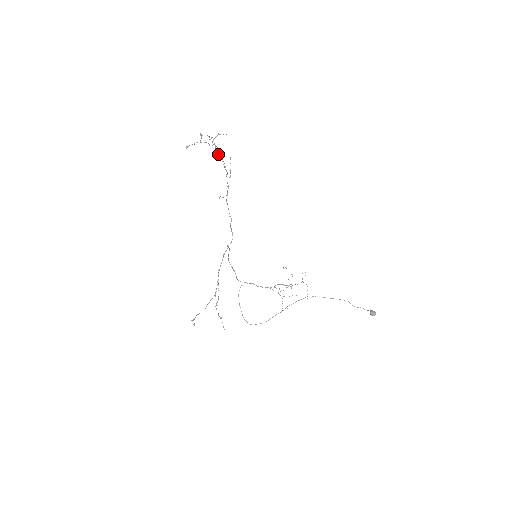
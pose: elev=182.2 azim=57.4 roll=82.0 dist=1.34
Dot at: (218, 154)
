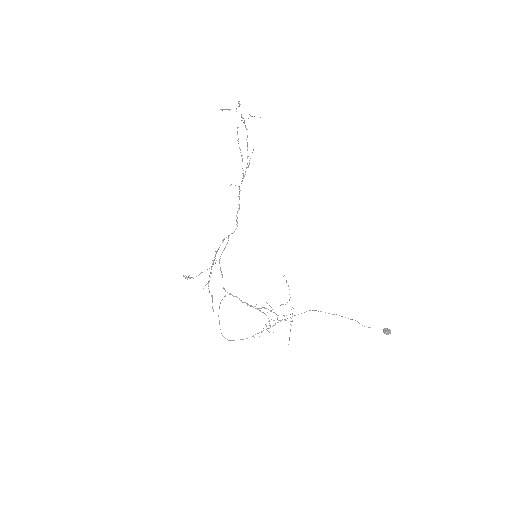
Dot at: (239, 147)
